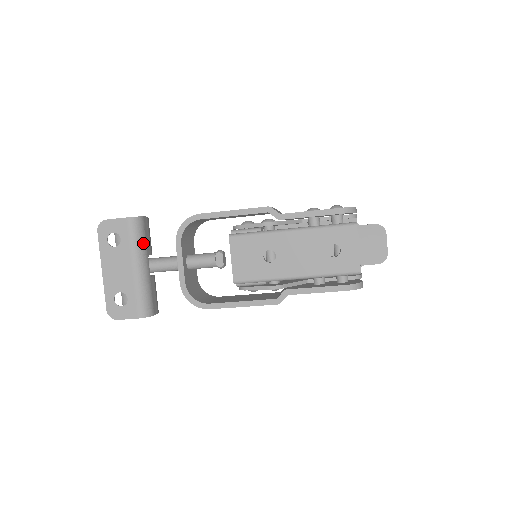
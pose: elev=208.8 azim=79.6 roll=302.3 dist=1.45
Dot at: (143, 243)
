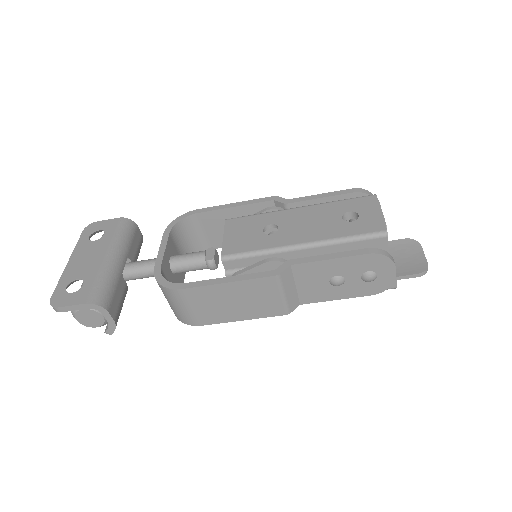
Dot at: (127, 242)
